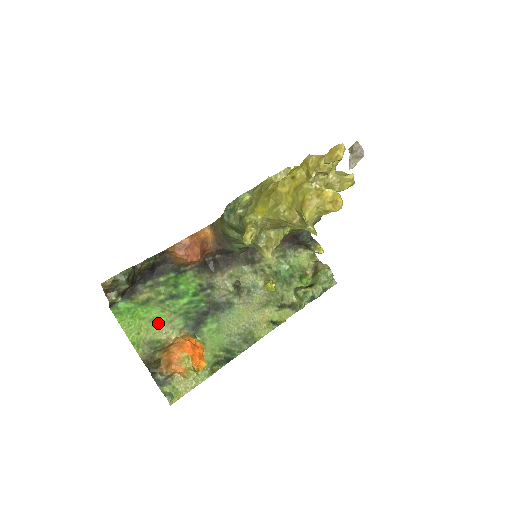
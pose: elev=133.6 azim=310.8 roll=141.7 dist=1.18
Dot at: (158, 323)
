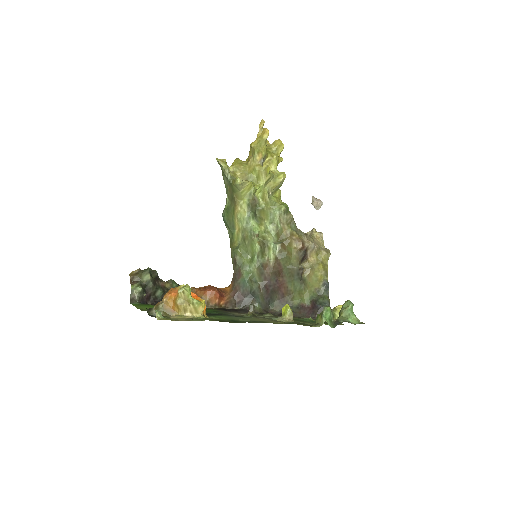
Dot at: occluded
